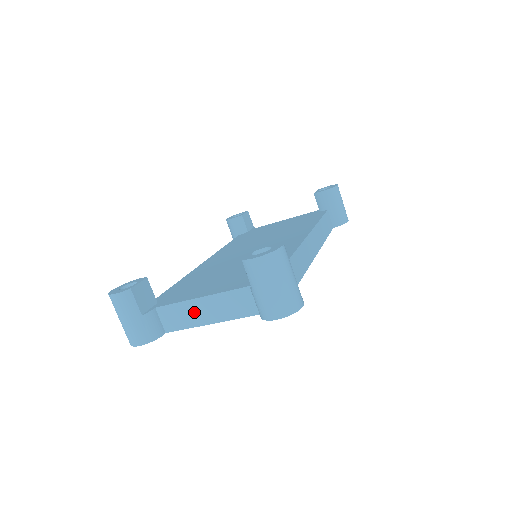
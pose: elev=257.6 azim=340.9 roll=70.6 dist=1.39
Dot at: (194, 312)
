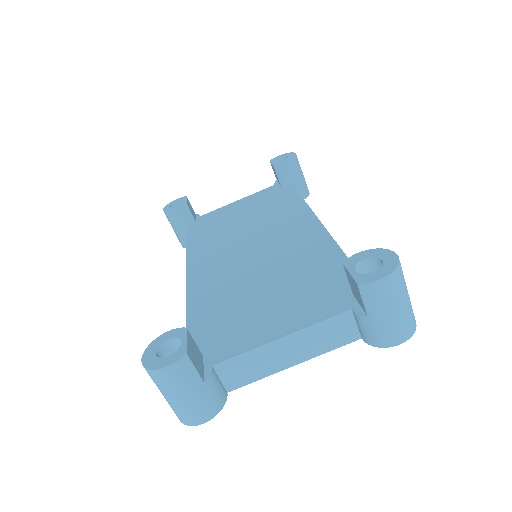
Dot at: (270, 358)
